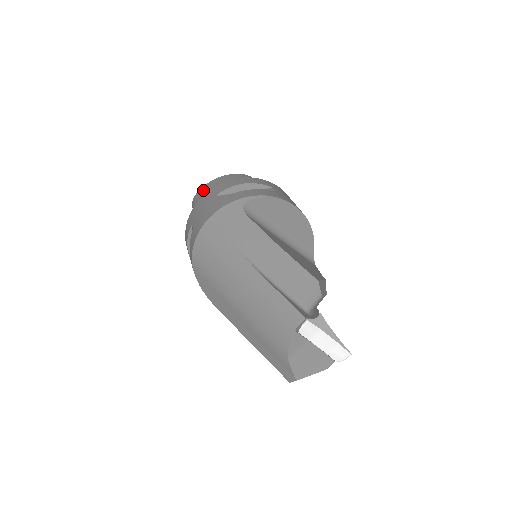
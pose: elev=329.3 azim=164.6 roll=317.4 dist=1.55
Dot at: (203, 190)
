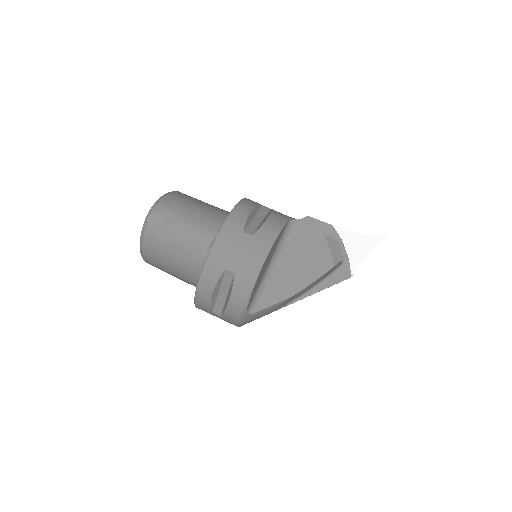
Dot at: occluded
